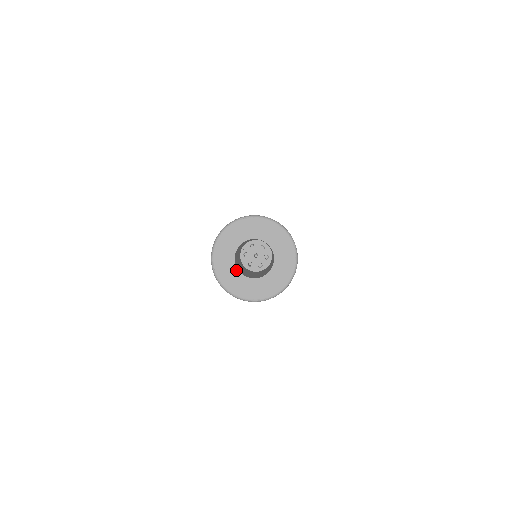
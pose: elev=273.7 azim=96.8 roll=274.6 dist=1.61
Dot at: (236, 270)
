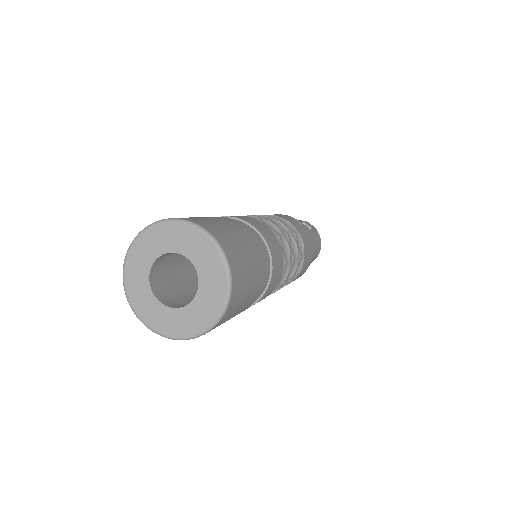
Dot at: (147, 279)
